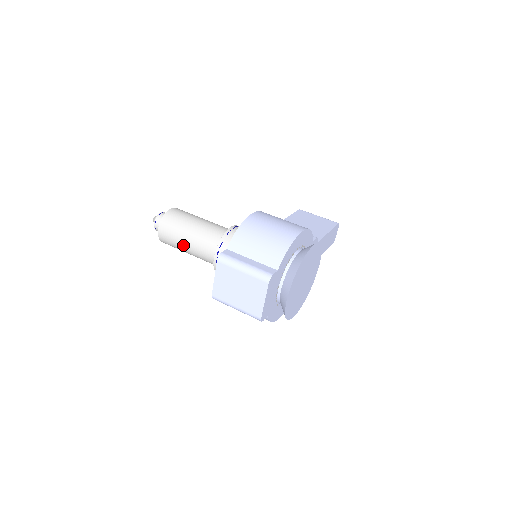
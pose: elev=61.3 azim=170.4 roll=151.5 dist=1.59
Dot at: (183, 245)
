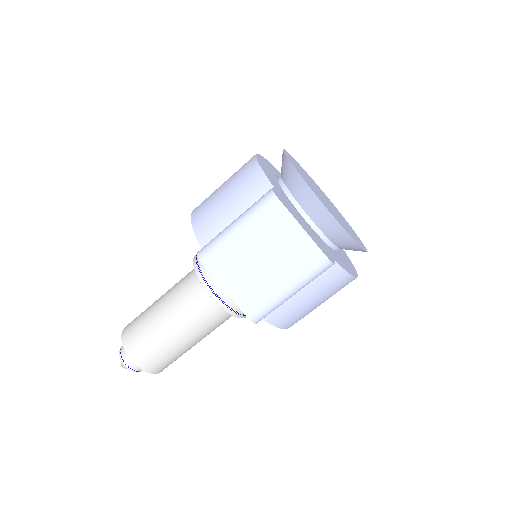
Dot at: (171, 337)
